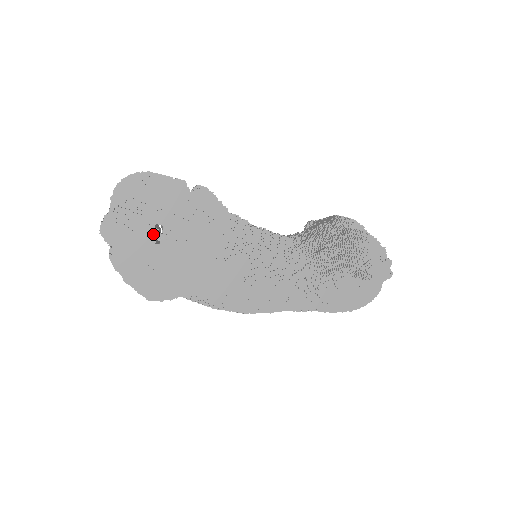
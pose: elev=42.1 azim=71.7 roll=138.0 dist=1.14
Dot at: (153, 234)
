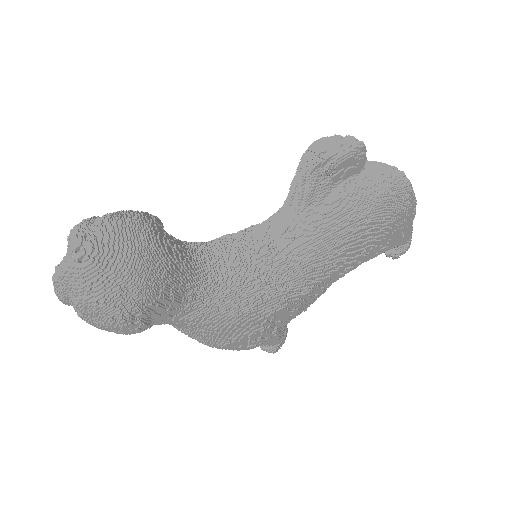
Dot at: (73, 258)
